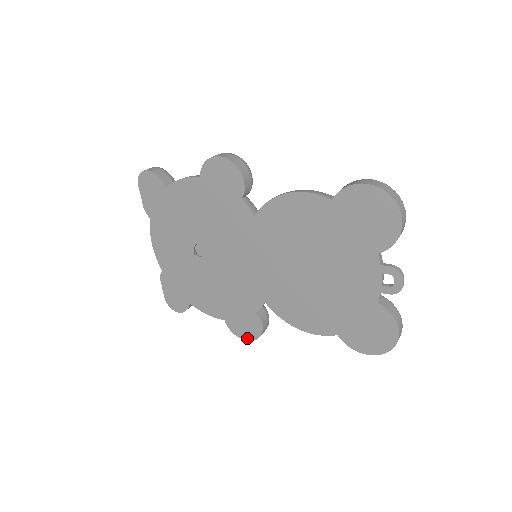
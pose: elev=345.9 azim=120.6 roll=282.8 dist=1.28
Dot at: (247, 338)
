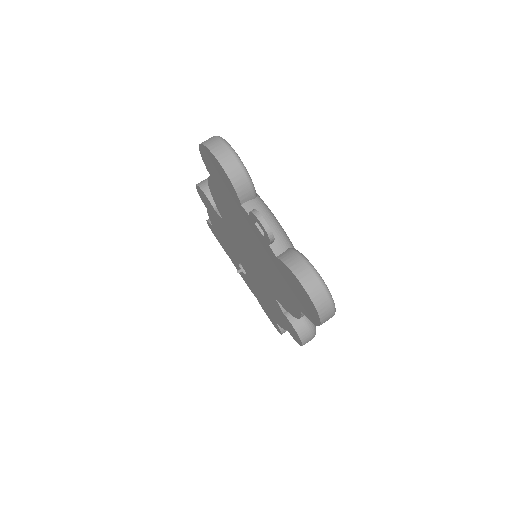
Dot at: (300, 343)
